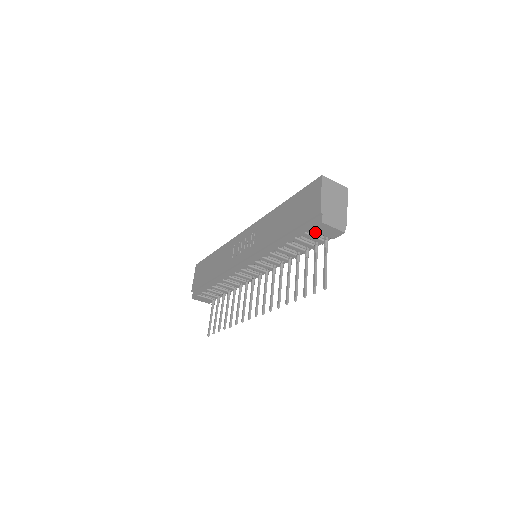
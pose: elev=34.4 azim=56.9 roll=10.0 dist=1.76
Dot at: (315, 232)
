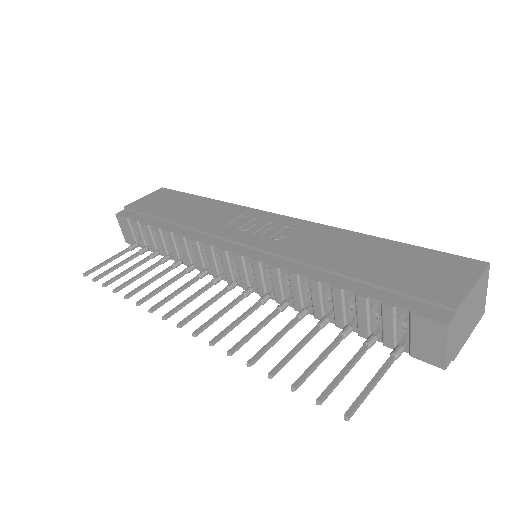
Dot at: (402, 321)
